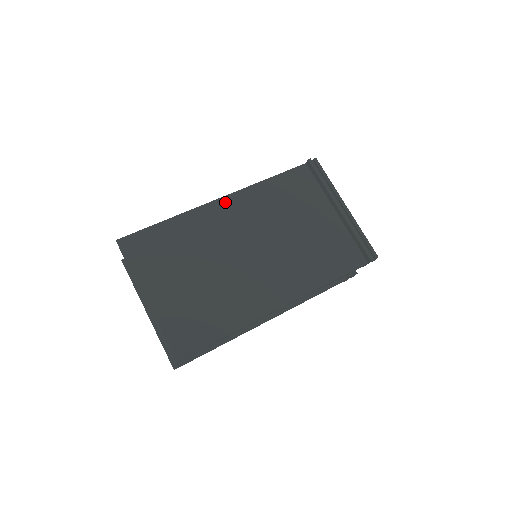
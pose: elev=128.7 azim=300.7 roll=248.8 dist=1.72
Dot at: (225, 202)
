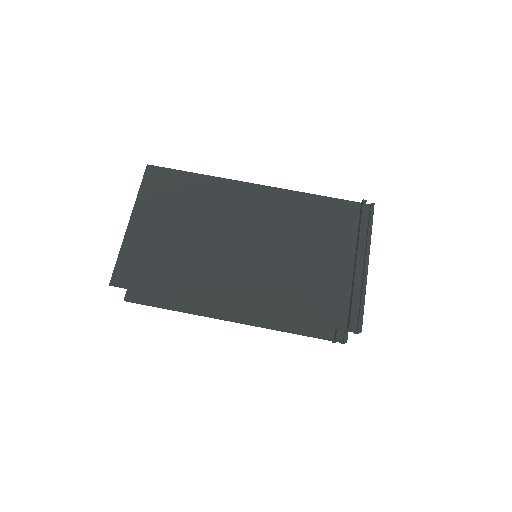
Dot at: (257, 190)
